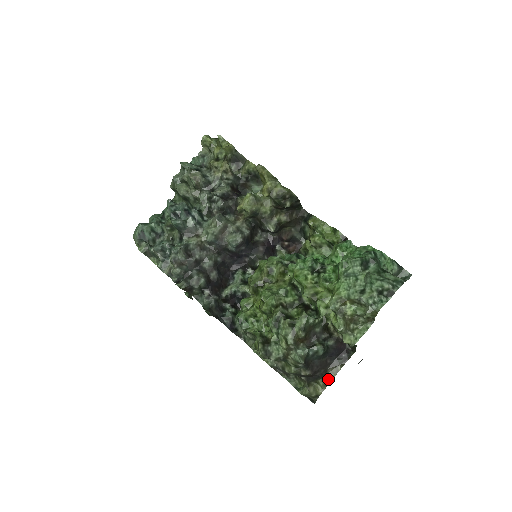
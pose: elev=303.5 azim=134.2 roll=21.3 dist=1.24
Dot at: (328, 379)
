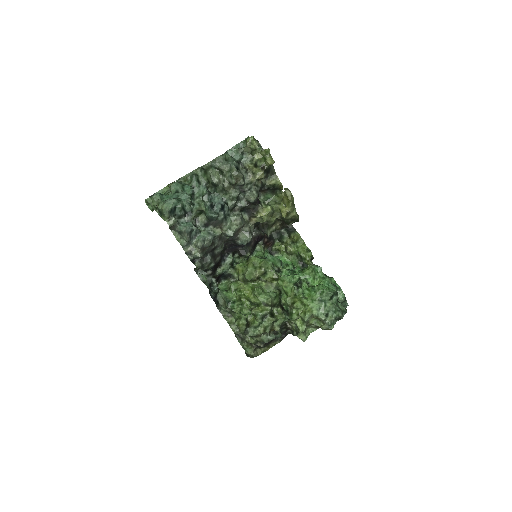
Dot at: (268, 348)
